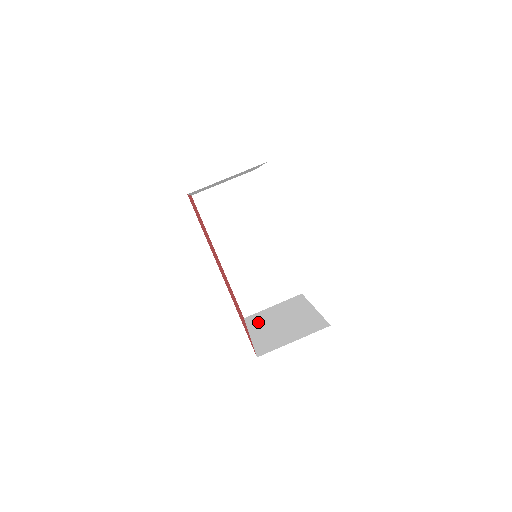
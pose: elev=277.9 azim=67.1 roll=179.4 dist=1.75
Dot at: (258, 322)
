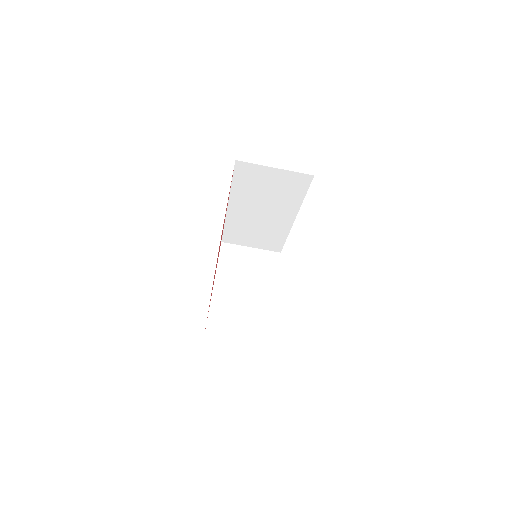
Dot at: (228, 266)
